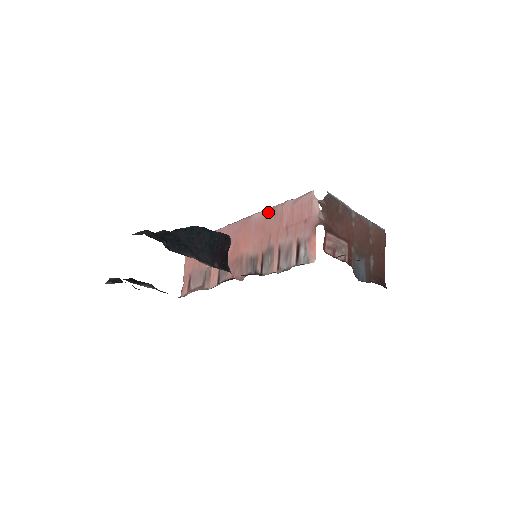
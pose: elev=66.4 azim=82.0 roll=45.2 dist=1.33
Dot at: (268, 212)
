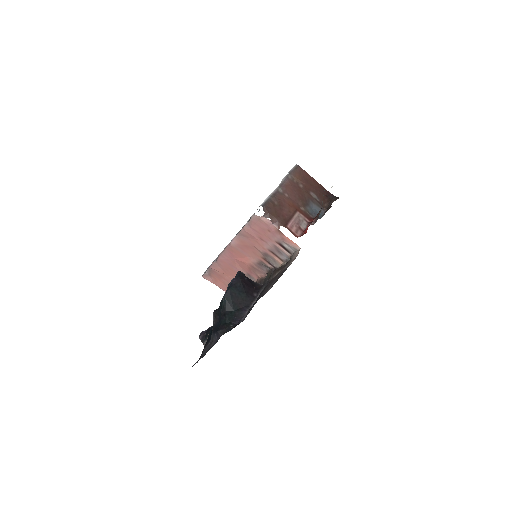
Dot at: (239, 238)
